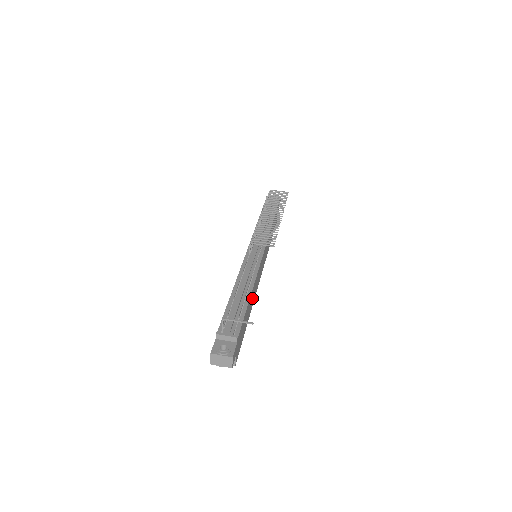
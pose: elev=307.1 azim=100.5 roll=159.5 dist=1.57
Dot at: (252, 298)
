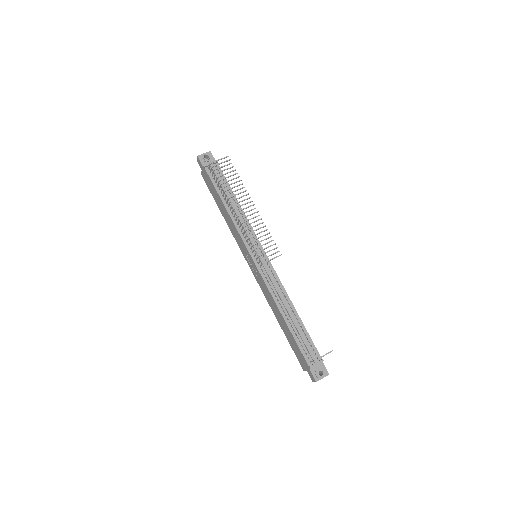
Dot at: occluded
